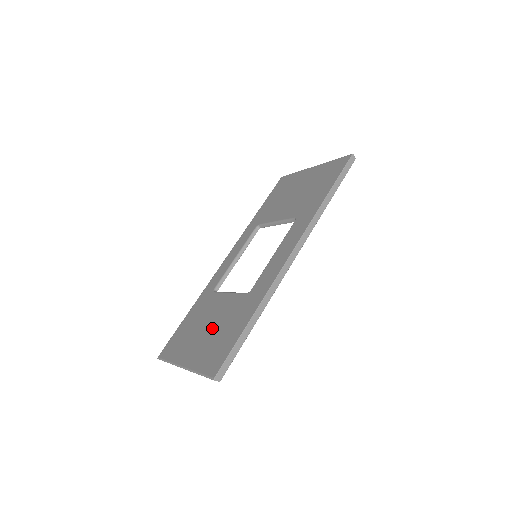
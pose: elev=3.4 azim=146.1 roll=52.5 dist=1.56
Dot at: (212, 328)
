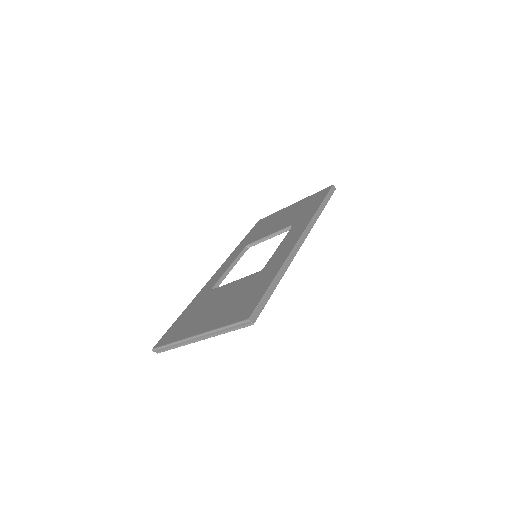
Dot at: (225, 302)
